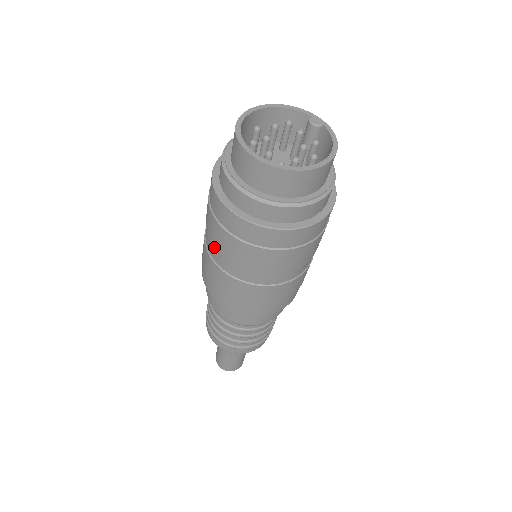
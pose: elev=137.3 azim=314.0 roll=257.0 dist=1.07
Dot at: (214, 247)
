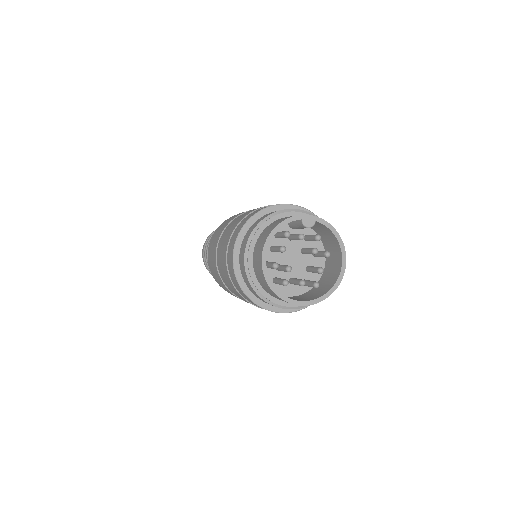
Dot at: occluded
